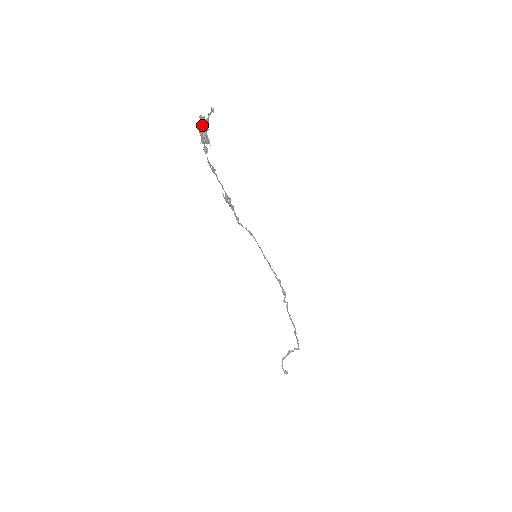
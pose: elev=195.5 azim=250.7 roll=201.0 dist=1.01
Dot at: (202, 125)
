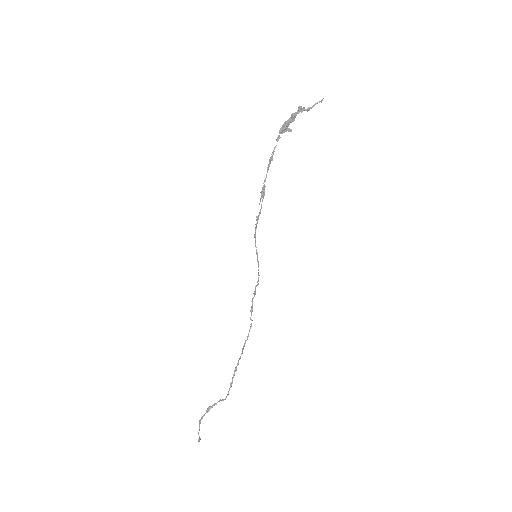
Dot at: (296, 114)
